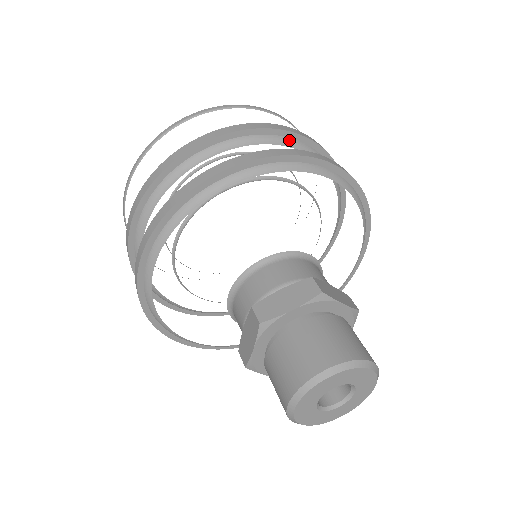
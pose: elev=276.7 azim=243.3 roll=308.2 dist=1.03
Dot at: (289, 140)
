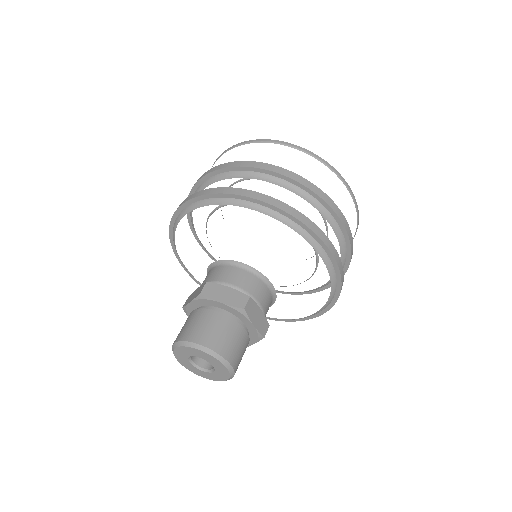
Dot at: (325, 210)
